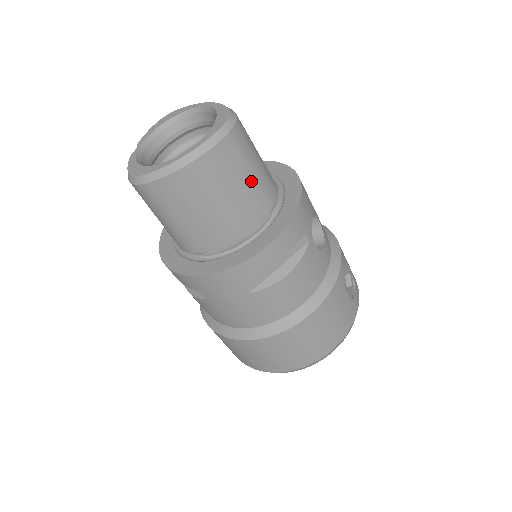
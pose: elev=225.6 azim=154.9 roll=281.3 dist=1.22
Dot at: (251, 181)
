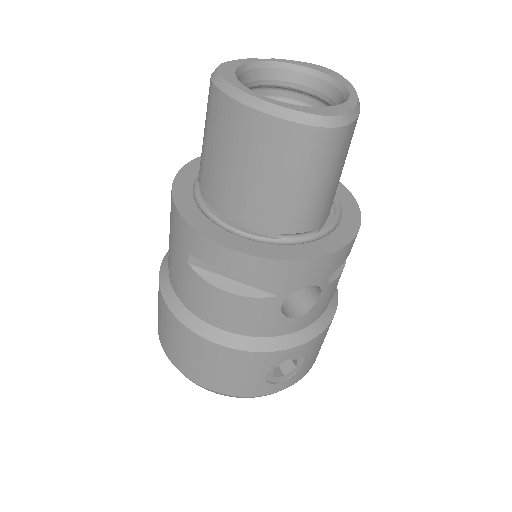
Dot at: (289, 190)
